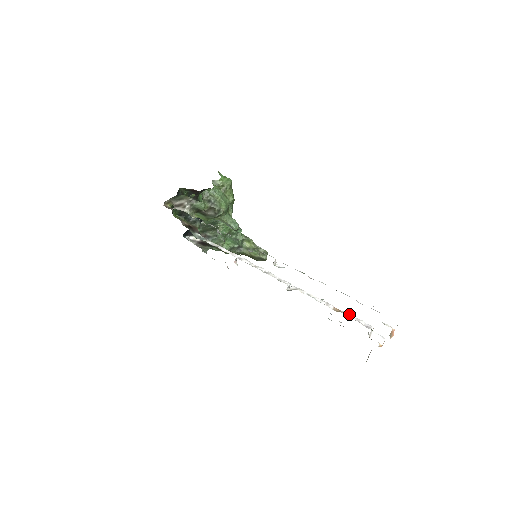
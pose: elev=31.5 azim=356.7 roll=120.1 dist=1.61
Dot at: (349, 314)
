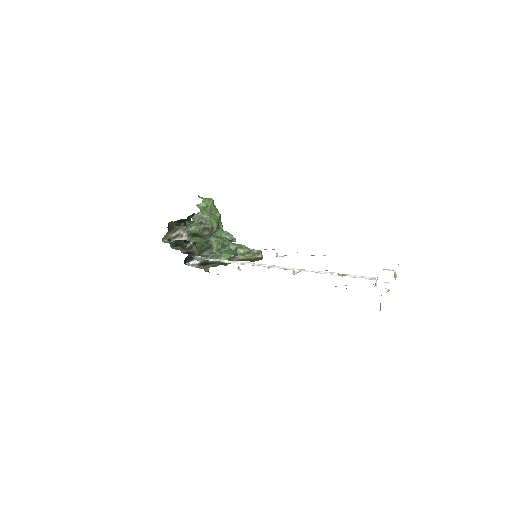
Dot at: (352, 275)
